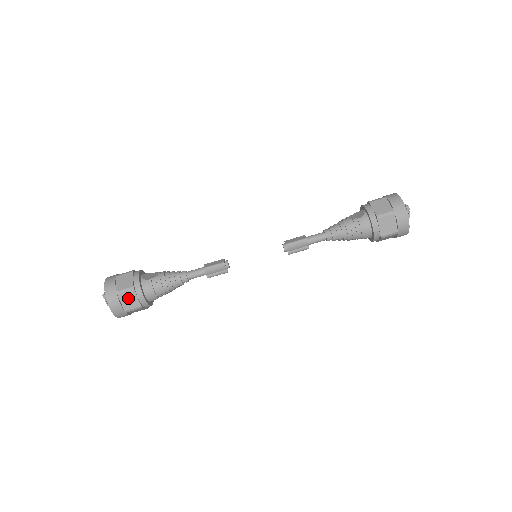
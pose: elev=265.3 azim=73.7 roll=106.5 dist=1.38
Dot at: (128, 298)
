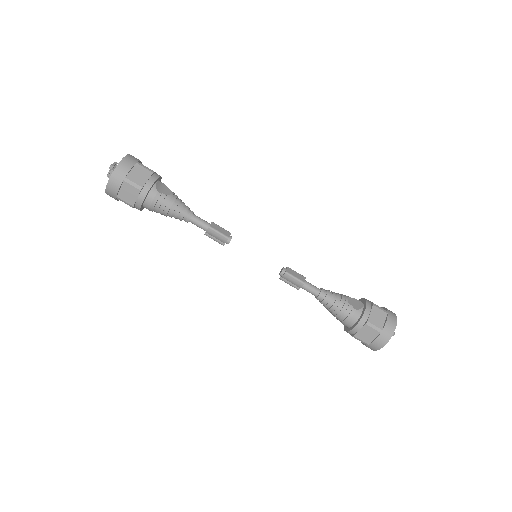
Dot at: (129, 191)
